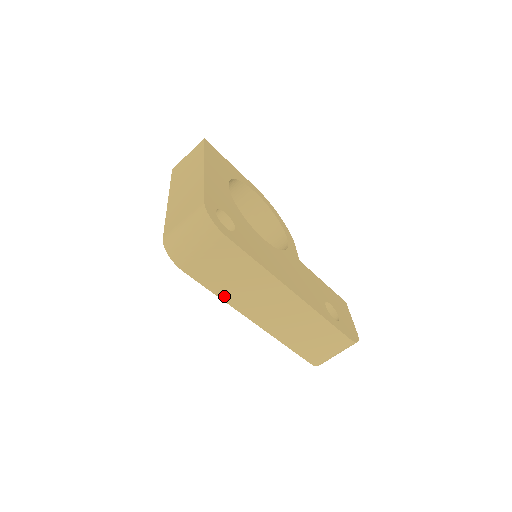
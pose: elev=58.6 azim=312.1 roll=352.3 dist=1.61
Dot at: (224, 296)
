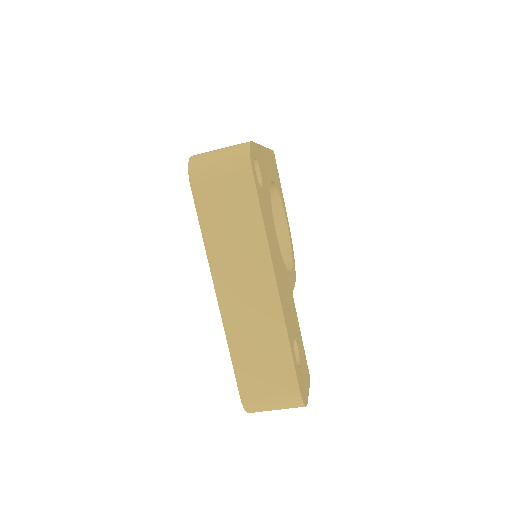
Dot at: (209, 241)
